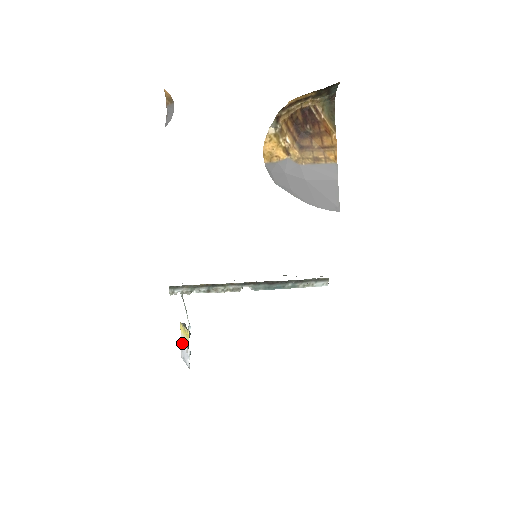
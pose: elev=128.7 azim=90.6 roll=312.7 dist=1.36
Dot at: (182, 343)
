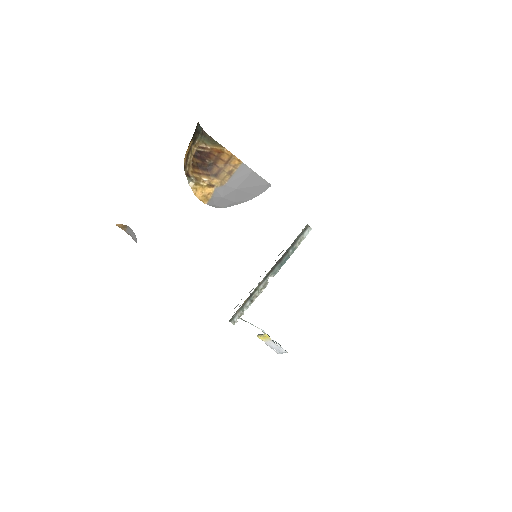
Dot at: (270, 345)
